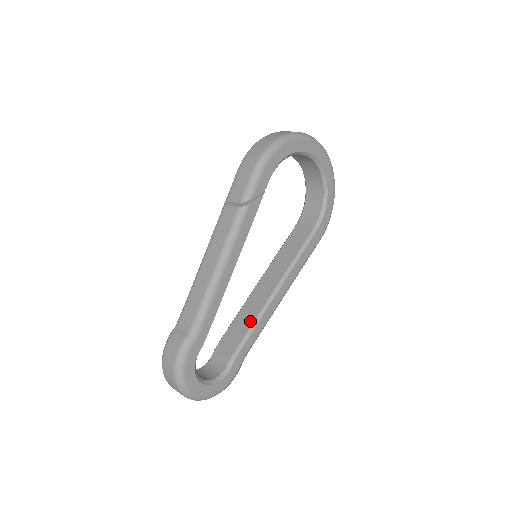
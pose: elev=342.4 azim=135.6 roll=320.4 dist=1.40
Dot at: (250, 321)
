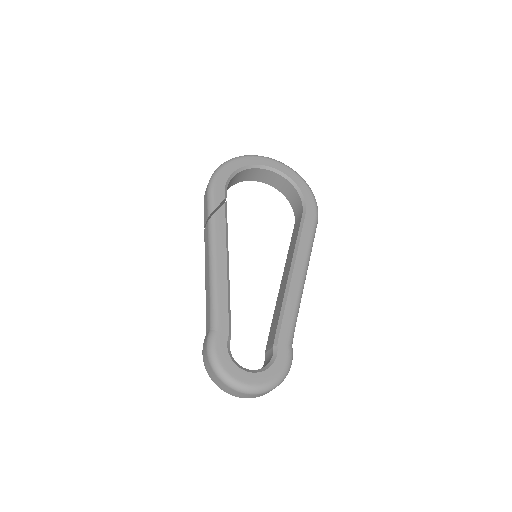
Dot at: (279, 308)
